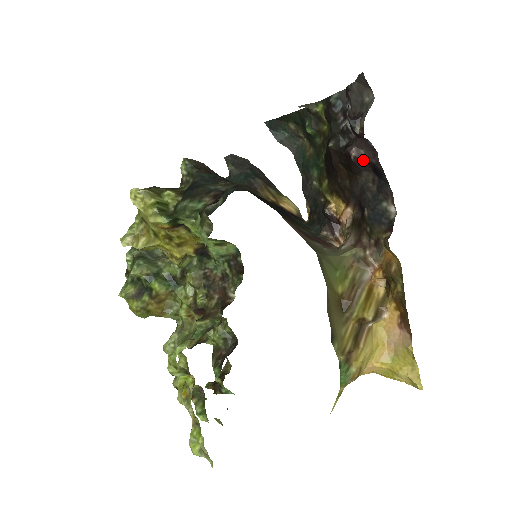
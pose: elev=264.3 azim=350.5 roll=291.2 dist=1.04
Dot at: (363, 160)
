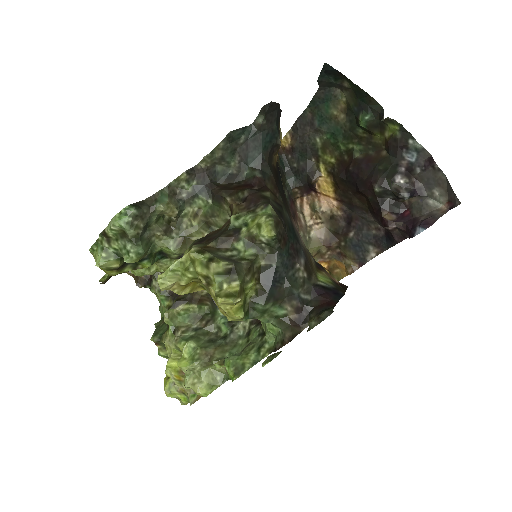
Dot at: (390, 231)
